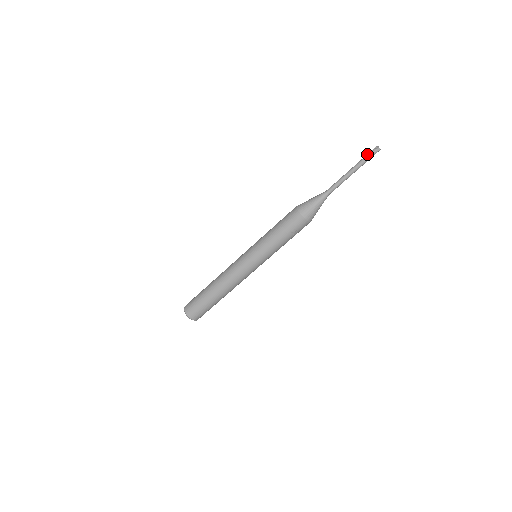
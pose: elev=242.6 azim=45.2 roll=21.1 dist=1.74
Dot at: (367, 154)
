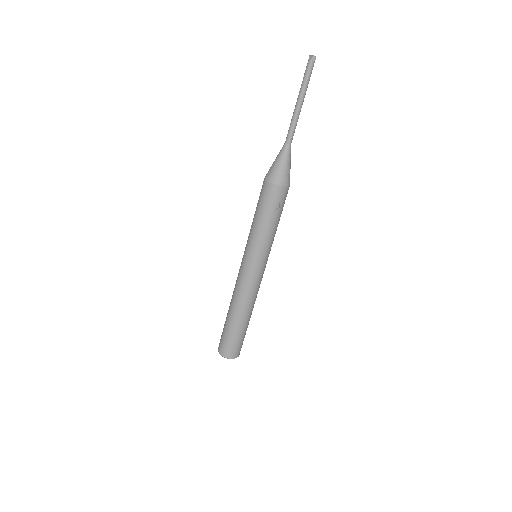
Dot at: occluded
